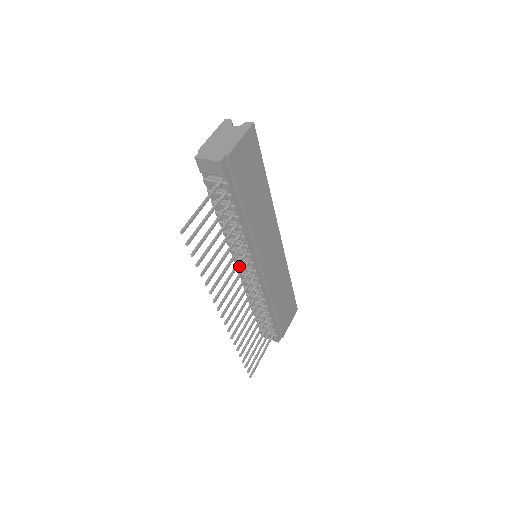
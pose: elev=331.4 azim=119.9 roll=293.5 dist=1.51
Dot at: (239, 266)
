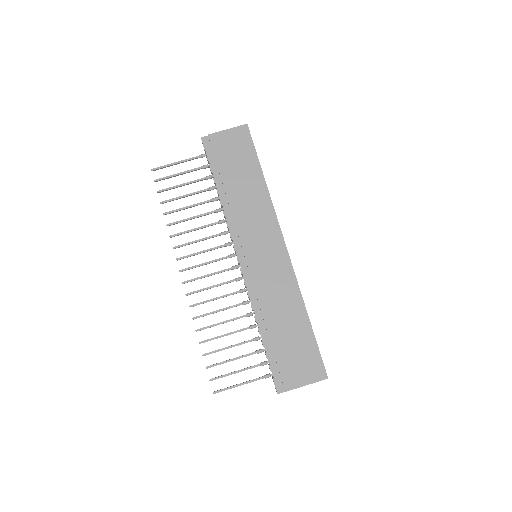
Dot at: occluded
